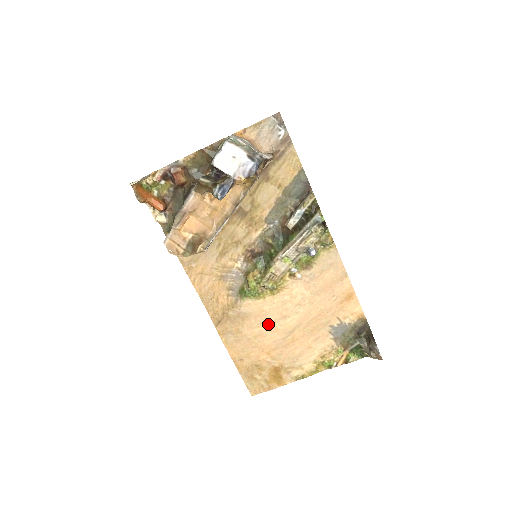
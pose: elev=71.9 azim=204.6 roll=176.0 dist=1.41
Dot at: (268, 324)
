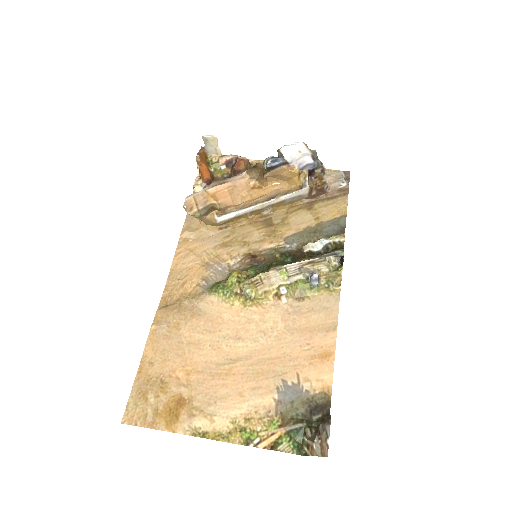
Dot at: (215, 336)
